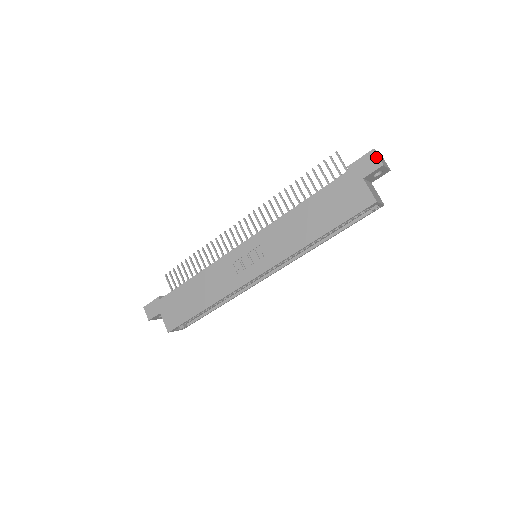
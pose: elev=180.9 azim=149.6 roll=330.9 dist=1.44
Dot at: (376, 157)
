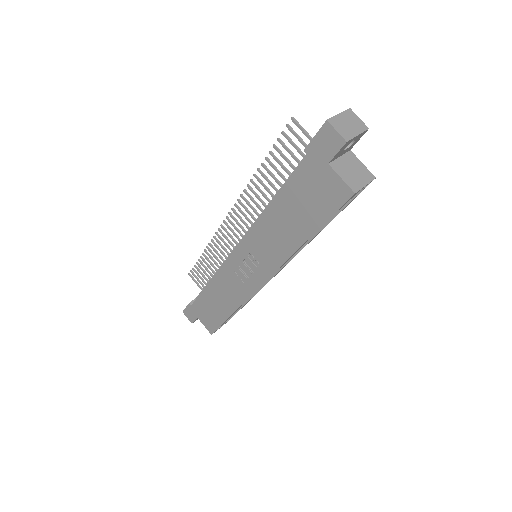
Dot at: (334, 132)
